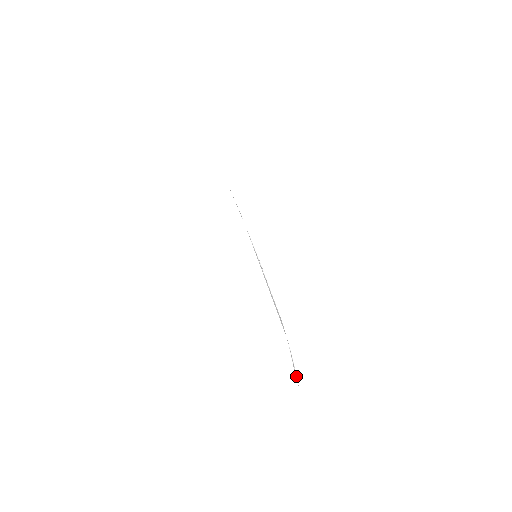
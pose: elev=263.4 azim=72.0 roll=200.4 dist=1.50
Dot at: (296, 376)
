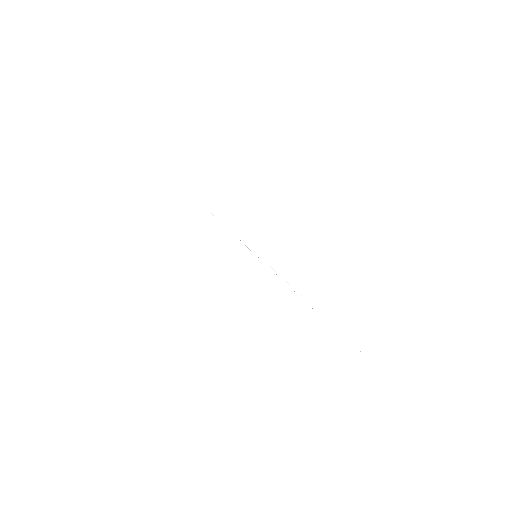
Dot at: occluded
